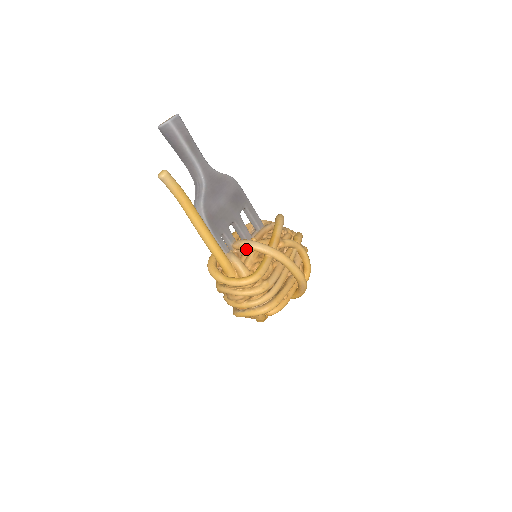
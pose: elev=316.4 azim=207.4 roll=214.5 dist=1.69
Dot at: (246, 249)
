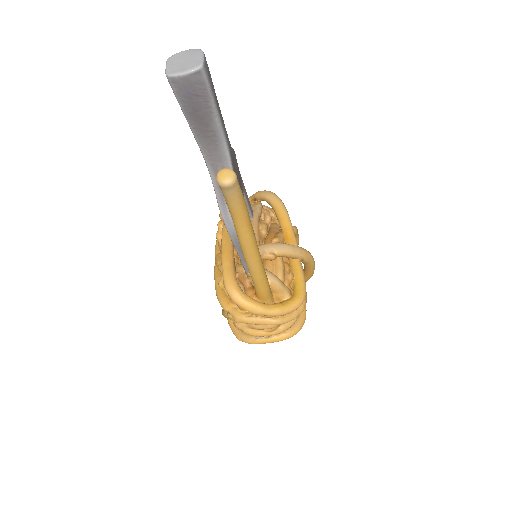
Dot at: (276, 257)
